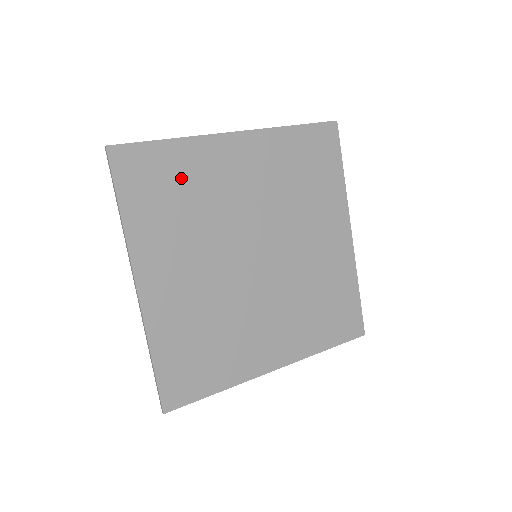
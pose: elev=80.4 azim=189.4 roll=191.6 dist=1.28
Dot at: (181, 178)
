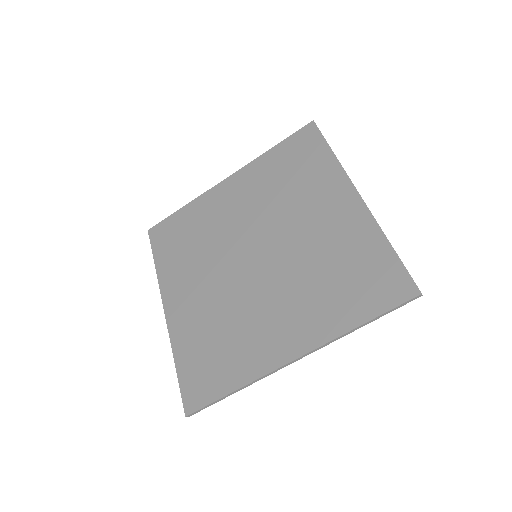
Dot at: (191, 226)
